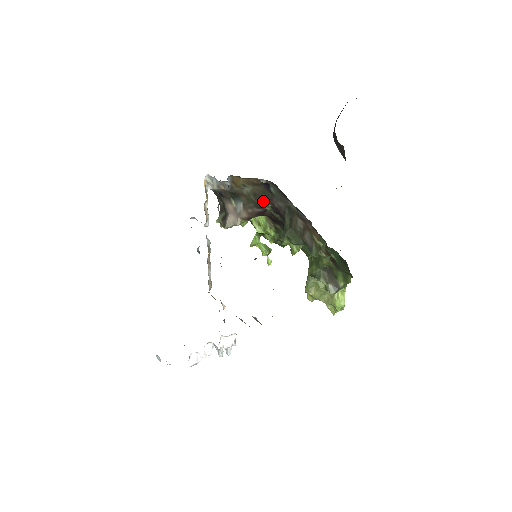
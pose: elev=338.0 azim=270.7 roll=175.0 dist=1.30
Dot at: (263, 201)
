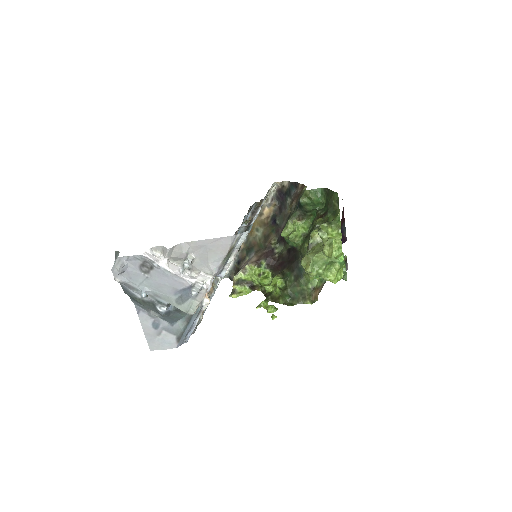
Dot at: (271, 238)
